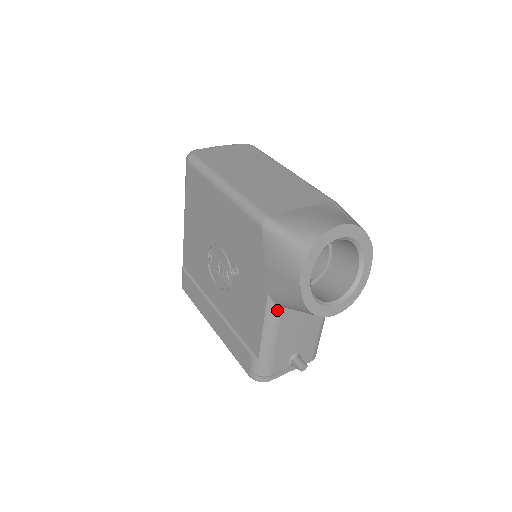
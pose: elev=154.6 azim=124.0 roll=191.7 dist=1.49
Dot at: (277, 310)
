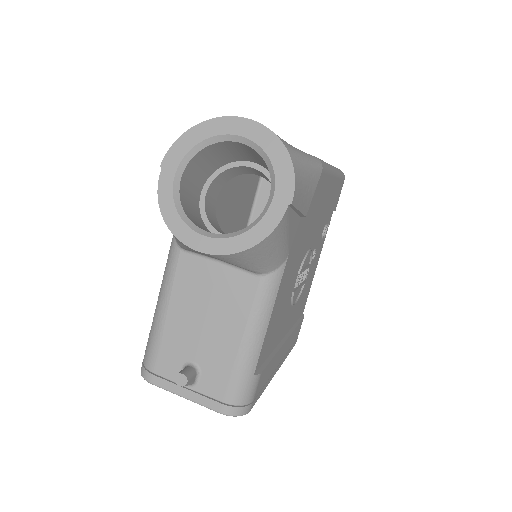
Dot at: (176, 250)
